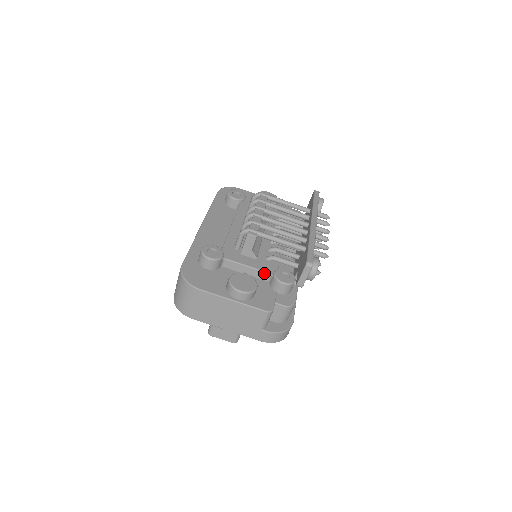
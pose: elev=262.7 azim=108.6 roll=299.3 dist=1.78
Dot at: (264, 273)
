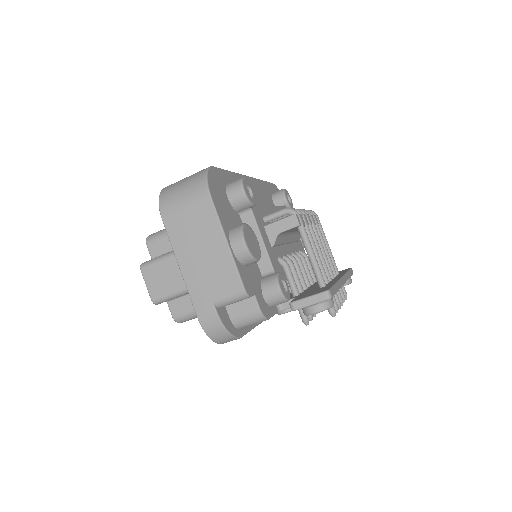
Dot at: (269, 263)
